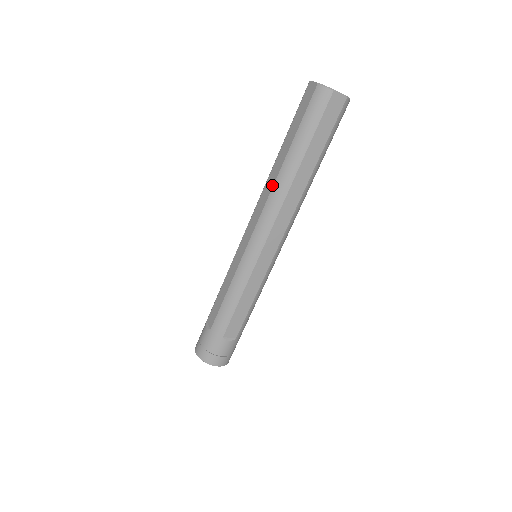
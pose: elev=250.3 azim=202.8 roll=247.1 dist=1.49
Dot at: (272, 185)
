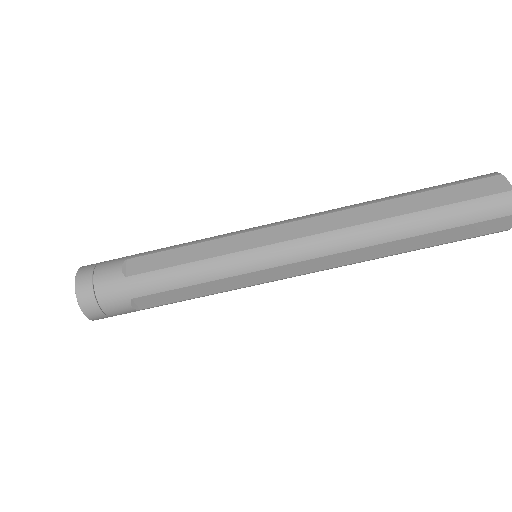
Dot at: (363, 221)
